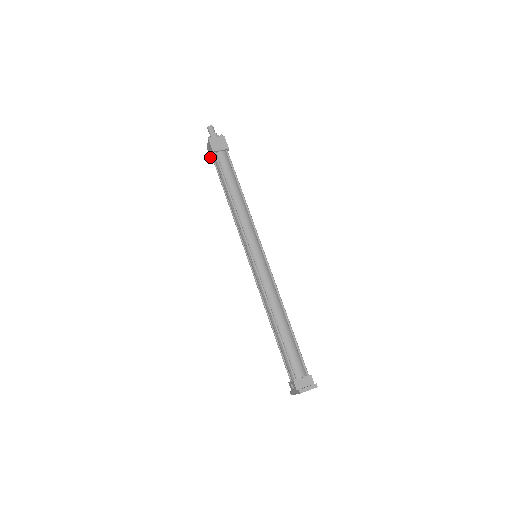
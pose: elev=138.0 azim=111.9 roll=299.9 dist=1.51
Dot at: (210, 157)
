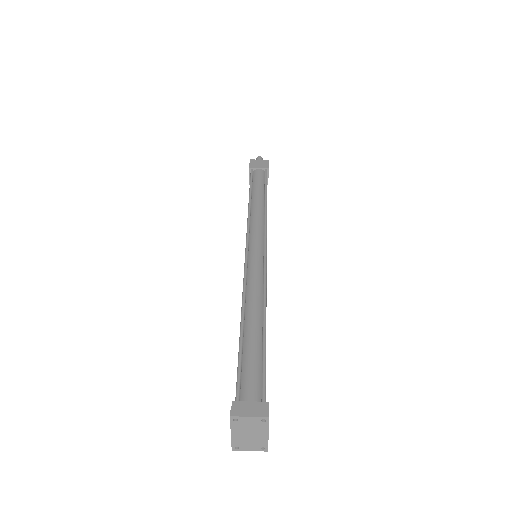
Dot at: (249, 181)
